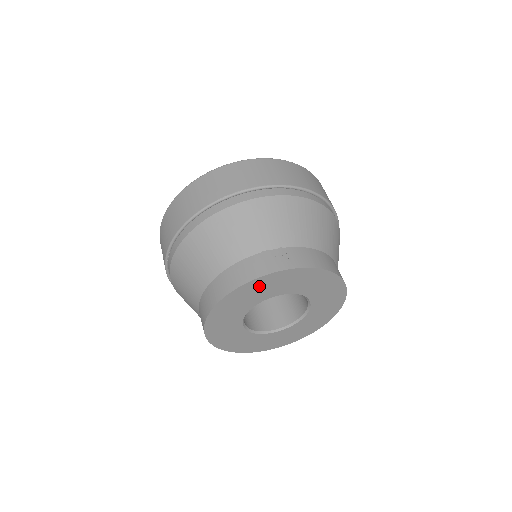
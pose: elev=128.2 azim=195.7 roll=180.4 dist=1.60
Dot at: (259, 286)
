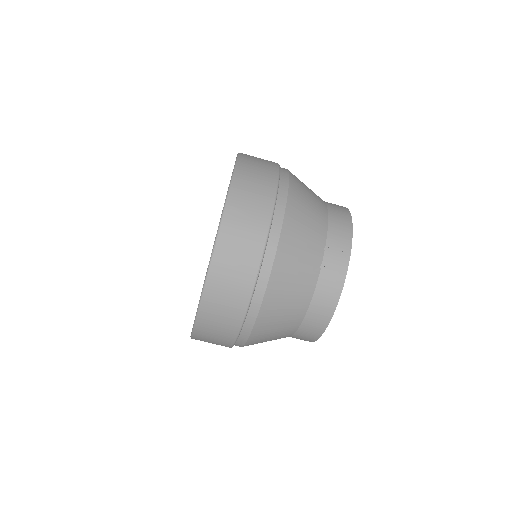
Dot at: occluded
